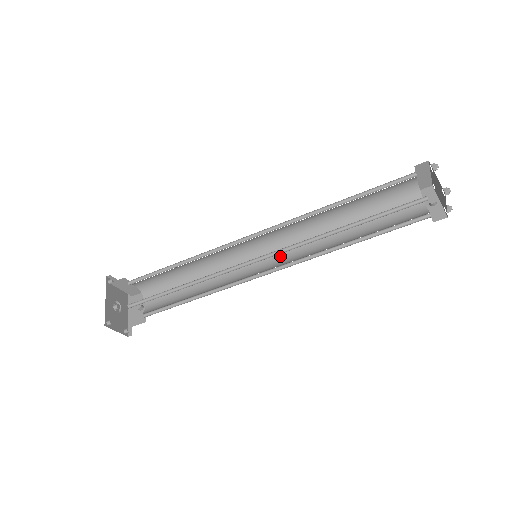
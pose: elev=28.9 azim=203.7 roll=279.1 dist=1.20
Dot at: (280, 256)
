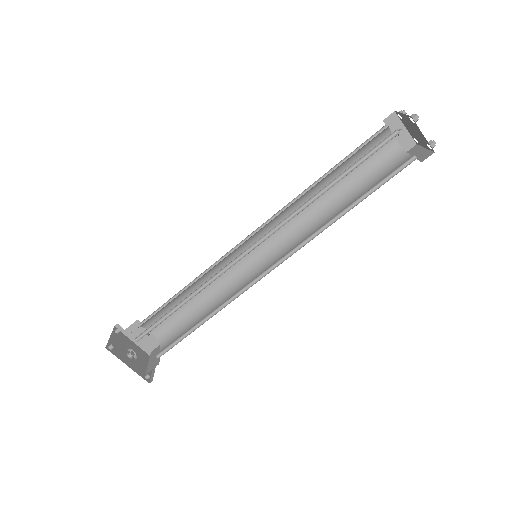
Dot at: (270, 236)
